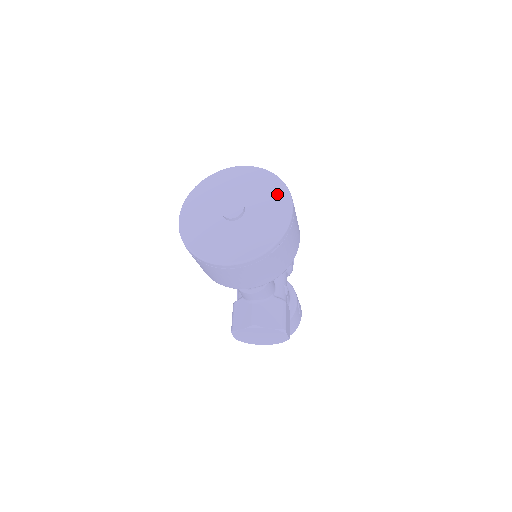
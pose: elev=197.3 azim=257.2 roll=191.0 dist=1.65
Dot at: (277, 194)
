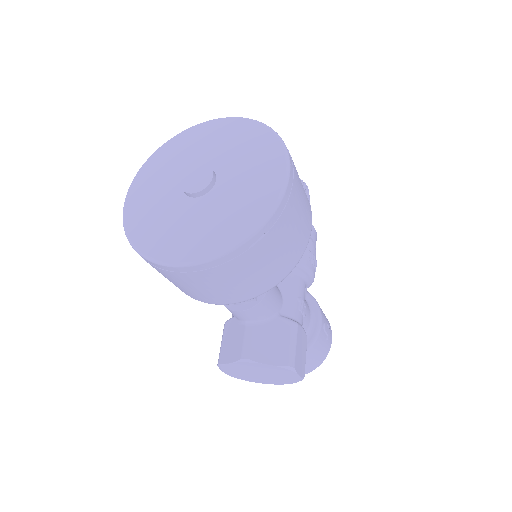
Dot at: (267, 154)
